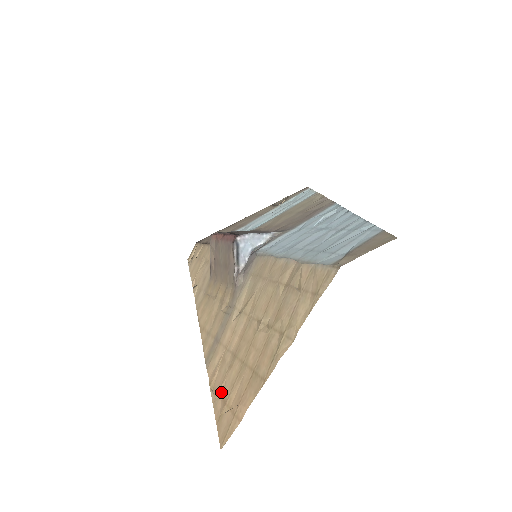
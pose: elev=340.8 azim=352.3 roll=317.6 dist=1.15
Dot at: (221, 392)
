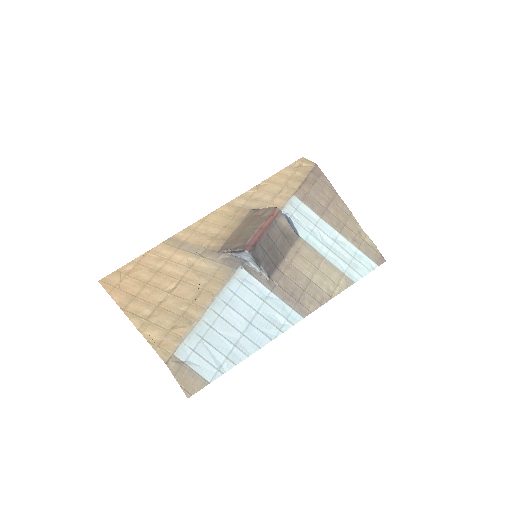
Dot at: (137, 266)
